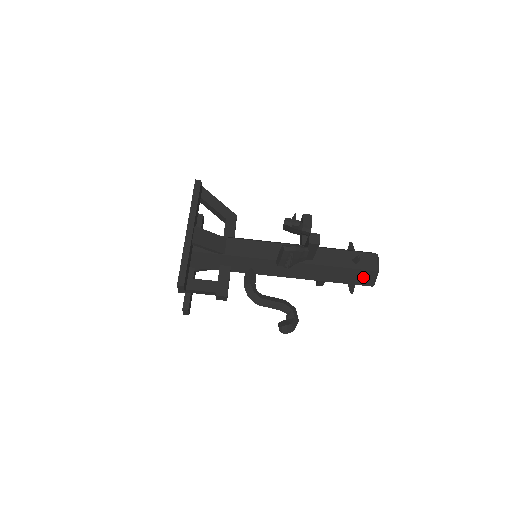
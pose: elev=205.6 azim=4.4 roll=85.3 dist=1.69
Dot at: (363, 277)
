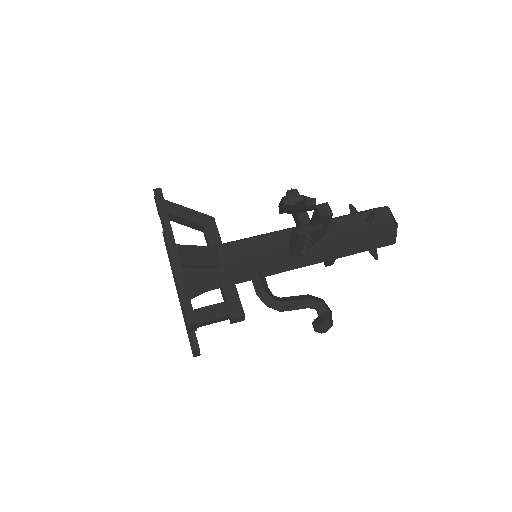
Dot at: (383, 237)
